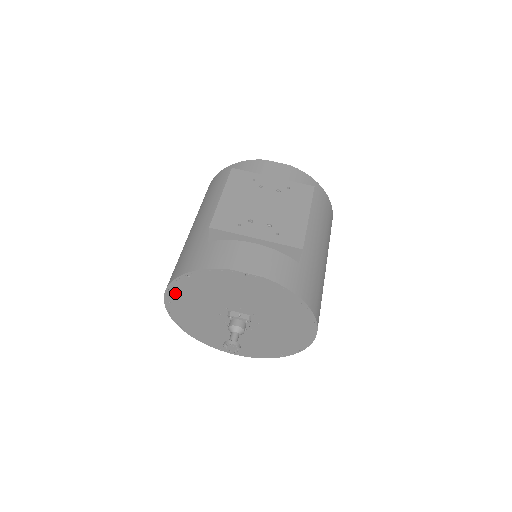
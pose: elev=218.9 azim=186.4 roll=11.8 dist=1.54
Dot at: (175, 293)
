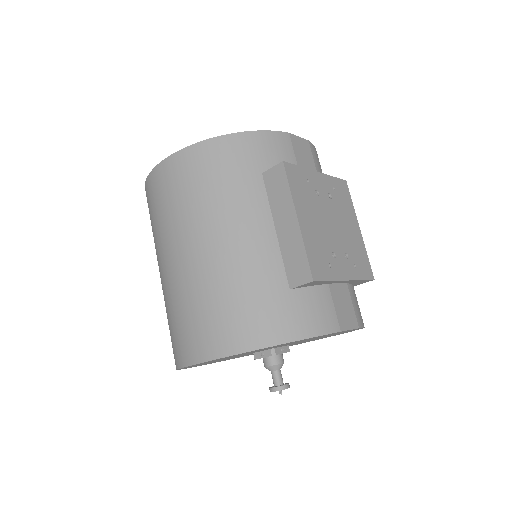
Dot at: (230, 356)
